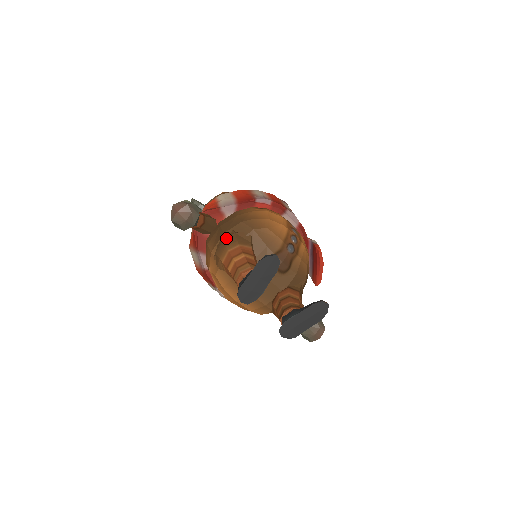
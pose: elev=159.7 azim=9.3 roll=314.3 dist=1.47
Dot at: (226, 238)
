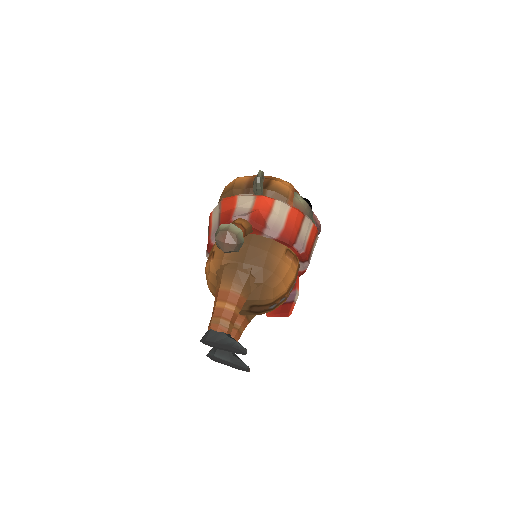
Dot at: (240, 271)
